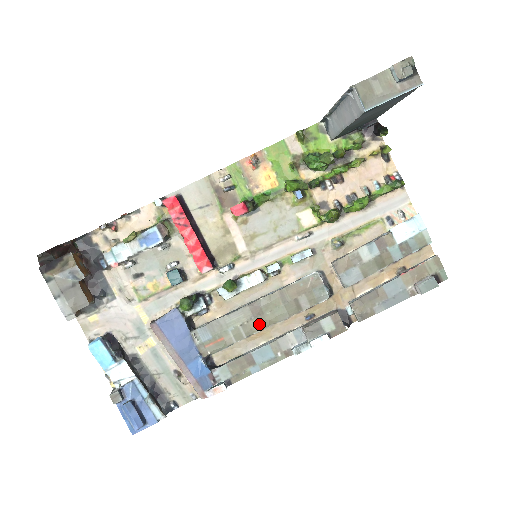
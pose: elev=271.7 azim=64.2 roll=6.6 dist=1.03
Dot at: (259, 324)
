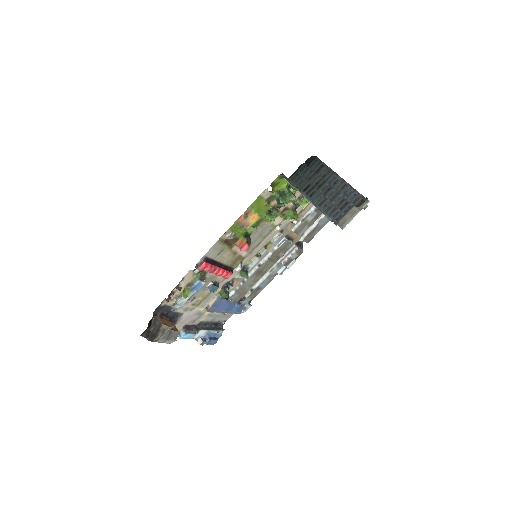
Dot at: (261, 276)
